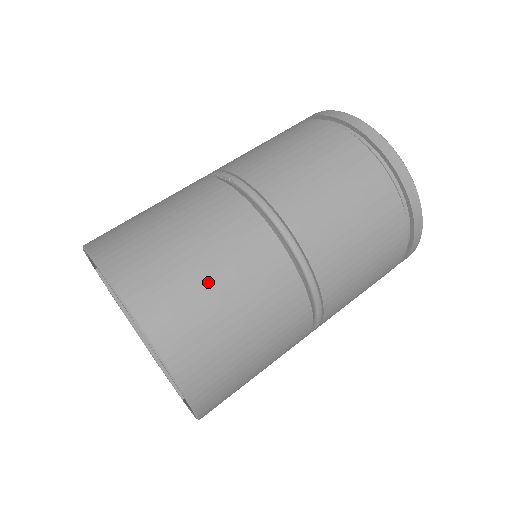
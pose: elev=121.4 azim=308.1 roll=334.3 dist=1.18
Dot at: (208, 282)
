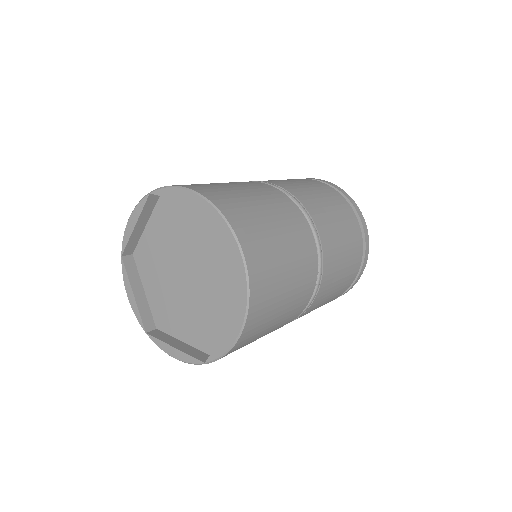
Dot at: occluded
